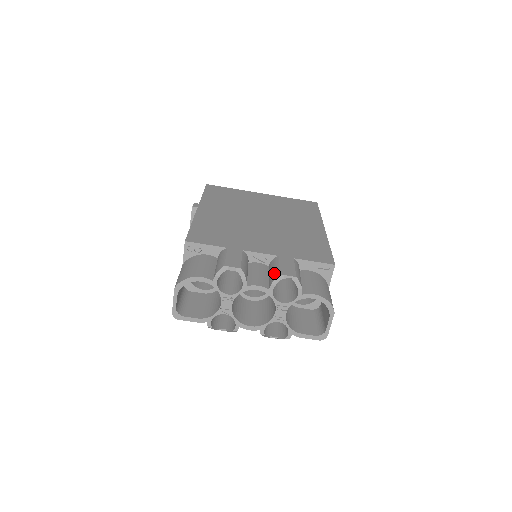
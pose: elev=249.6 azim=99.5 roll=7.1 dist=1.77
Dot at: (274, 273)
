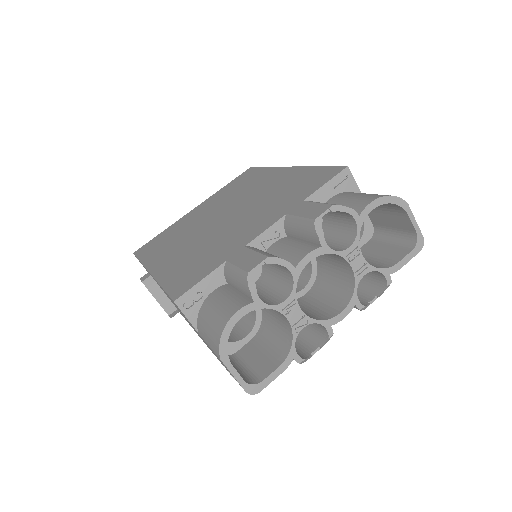
Dot at: (306, 227)
